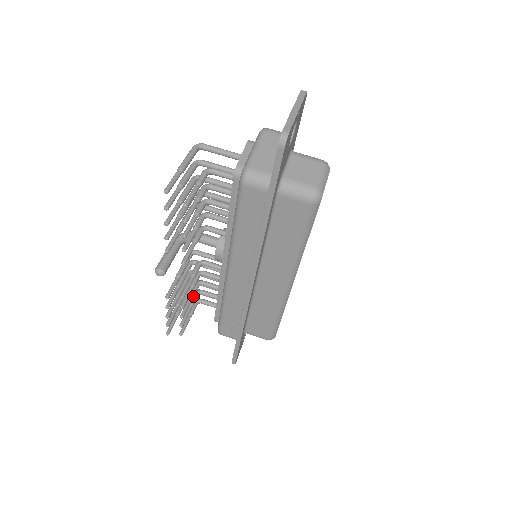
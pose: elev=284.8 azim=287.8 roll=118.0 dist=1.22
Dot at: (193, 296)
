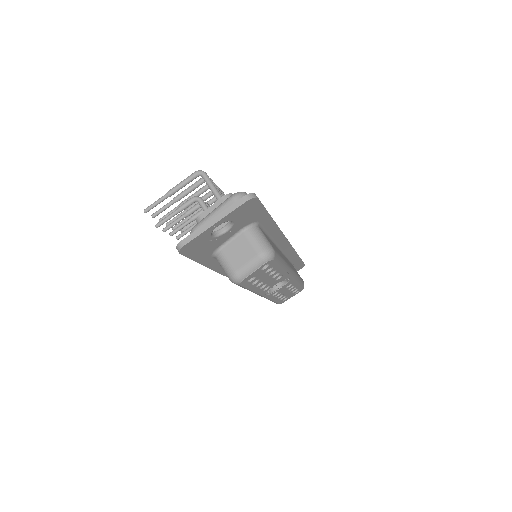
Dot at: occluded
